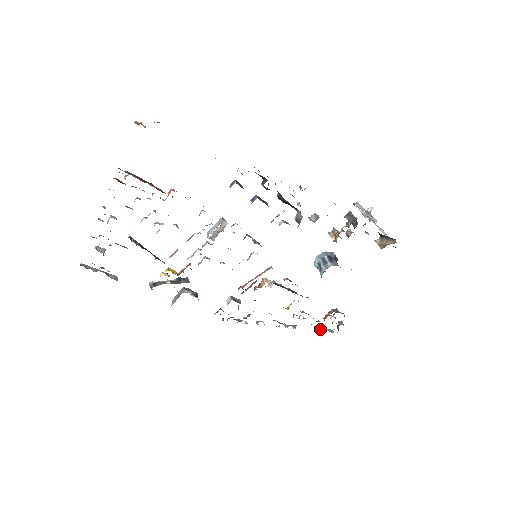
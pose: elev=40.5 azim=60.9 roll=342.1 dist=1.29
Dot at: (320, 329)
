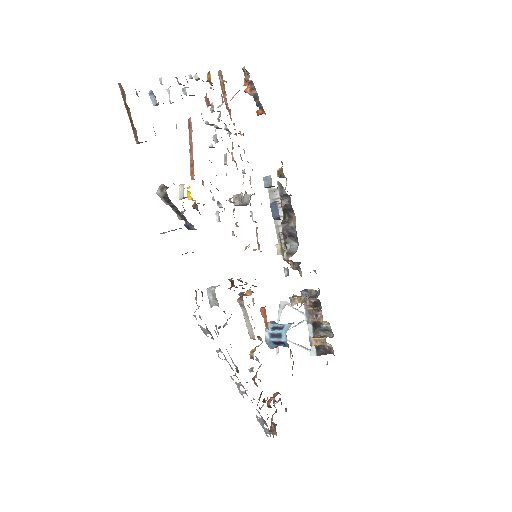
Dot at: (260, 419)
